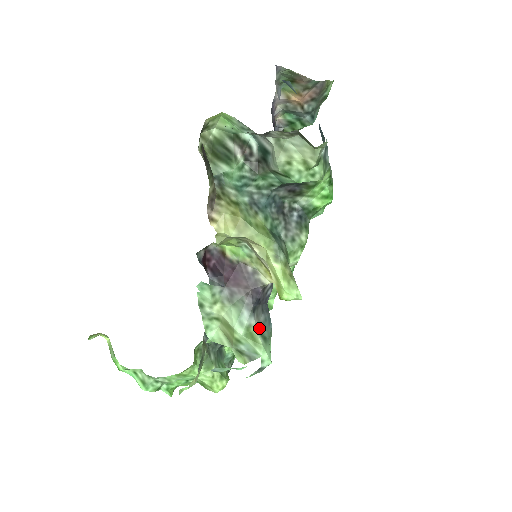
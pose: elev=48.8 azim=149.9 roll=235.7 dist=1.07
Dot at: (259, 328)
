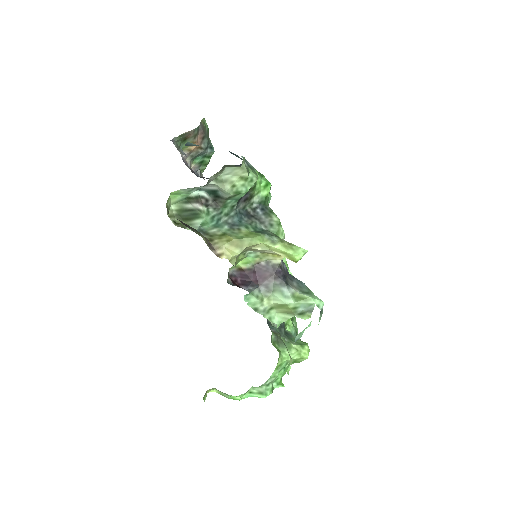
Dot at: (299, 291)
